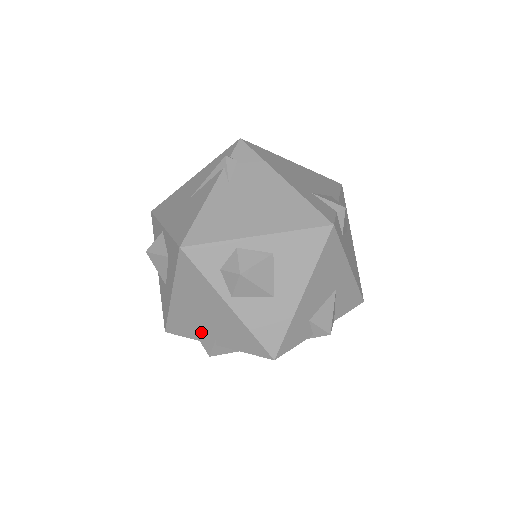
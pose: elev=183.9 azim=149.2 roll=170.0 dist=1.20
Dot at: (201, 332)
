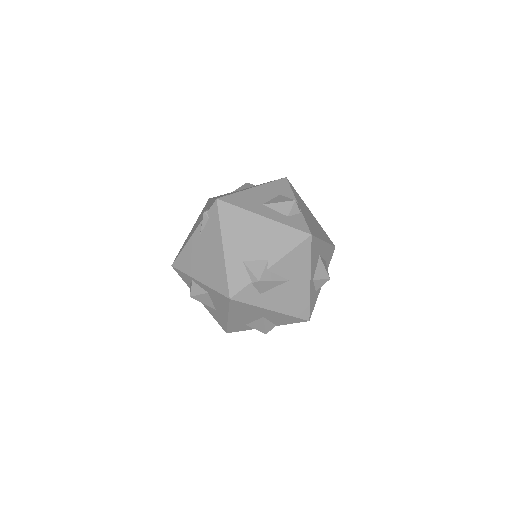
Dot at: occluded
